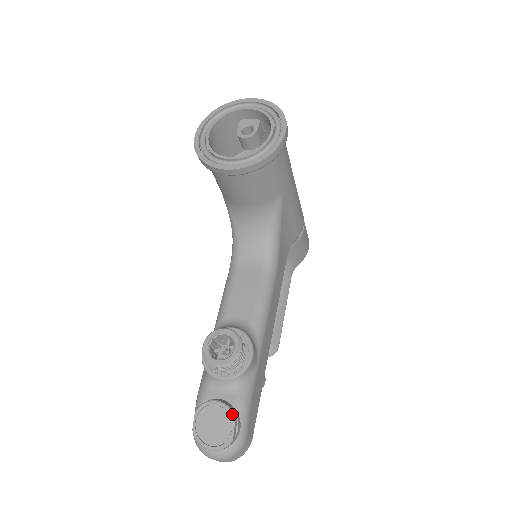
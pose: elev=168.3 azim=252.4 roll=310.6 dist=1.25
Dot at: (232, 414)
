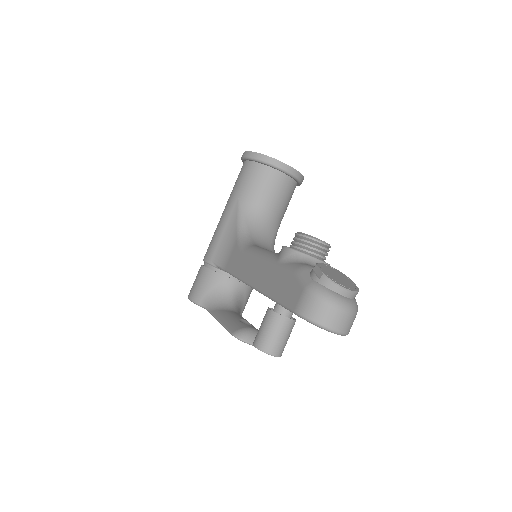
Dot at: occluded
